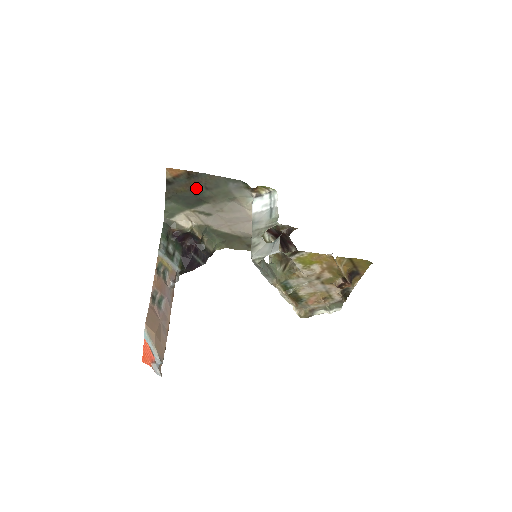
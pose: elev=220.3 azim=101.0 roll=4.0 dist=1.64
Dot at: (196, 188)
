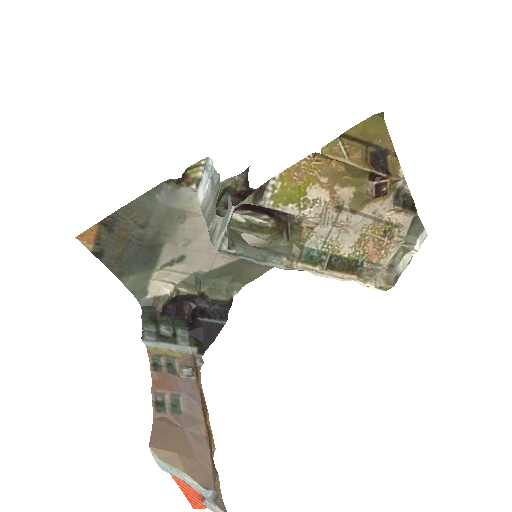
Dot at: (131, 236)
